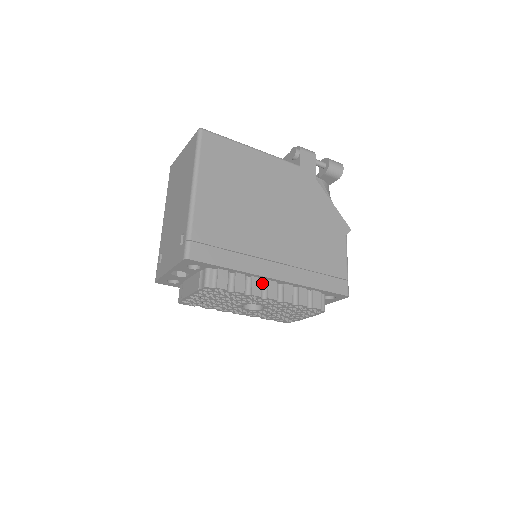
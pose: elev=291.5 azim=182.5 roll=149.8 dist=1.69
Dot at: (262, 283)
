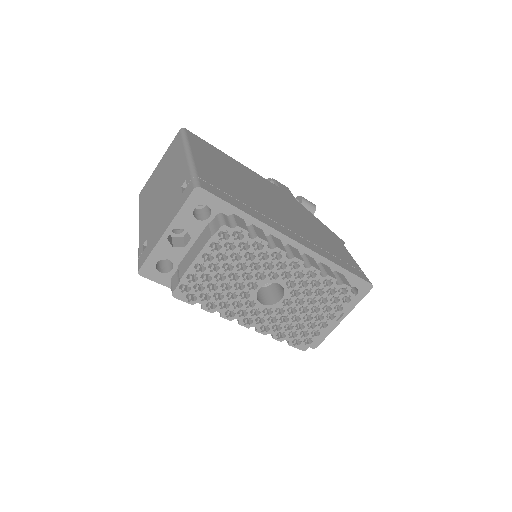
Dot at: occluded
